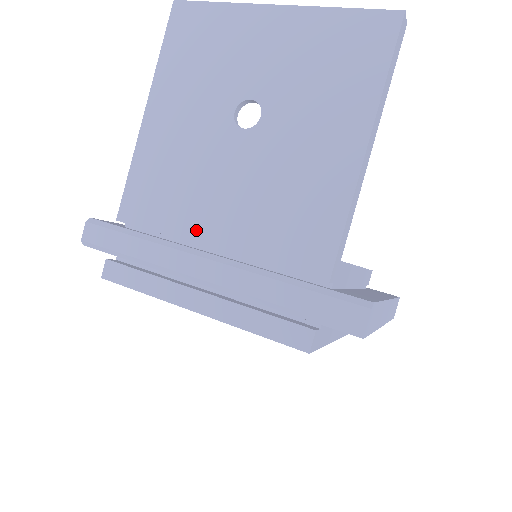
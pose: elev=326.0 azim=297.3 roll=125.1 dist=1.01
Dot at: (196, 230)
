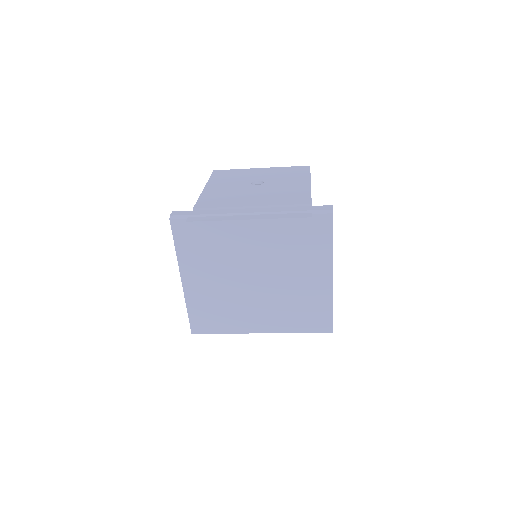
Dot at: (241, 204)
